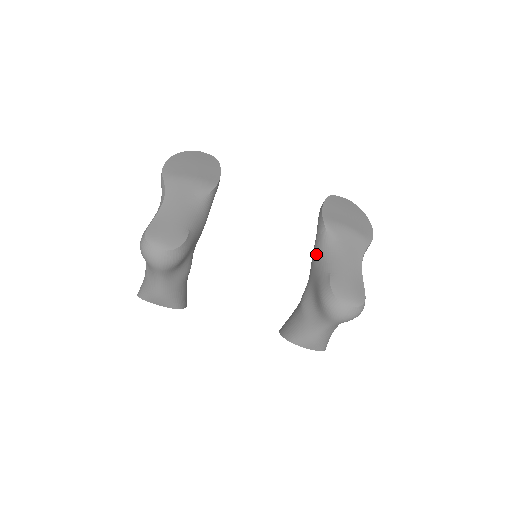
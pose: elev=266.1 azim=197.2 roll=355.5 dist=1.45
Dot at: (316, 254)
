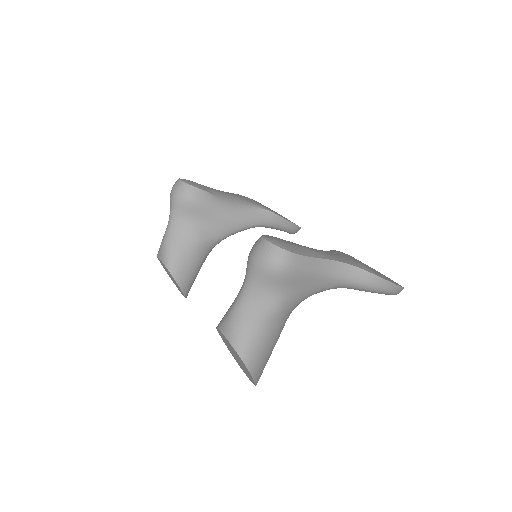
Dot at: occluded
